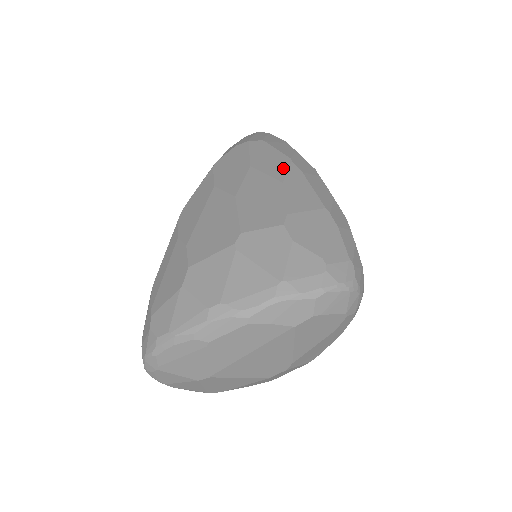
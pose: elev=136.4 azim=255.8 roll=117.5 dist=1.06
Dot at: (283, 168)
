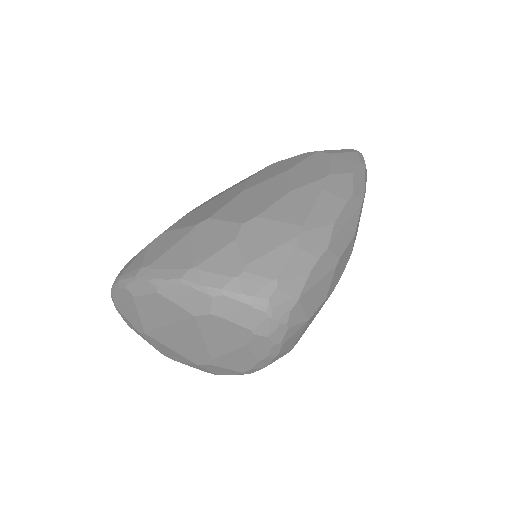
Dot at: (309, 180)
